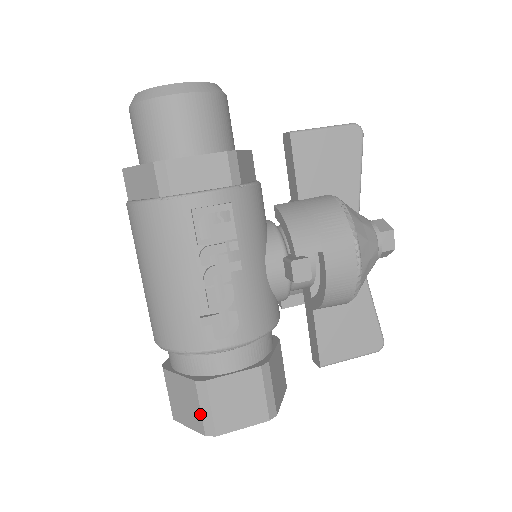
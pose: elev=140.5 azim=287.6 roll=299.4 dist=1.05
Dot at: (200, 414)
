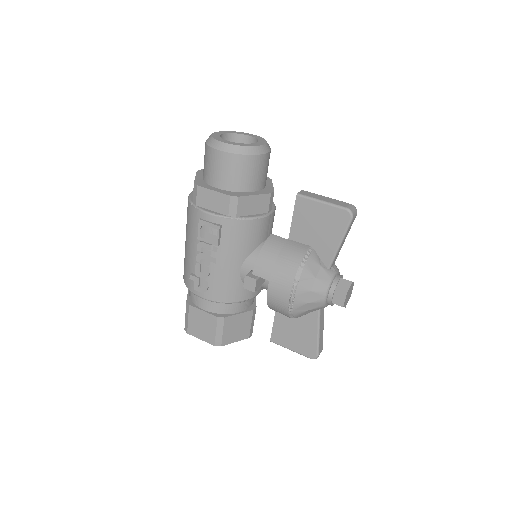
Dot at: (185, 318)
